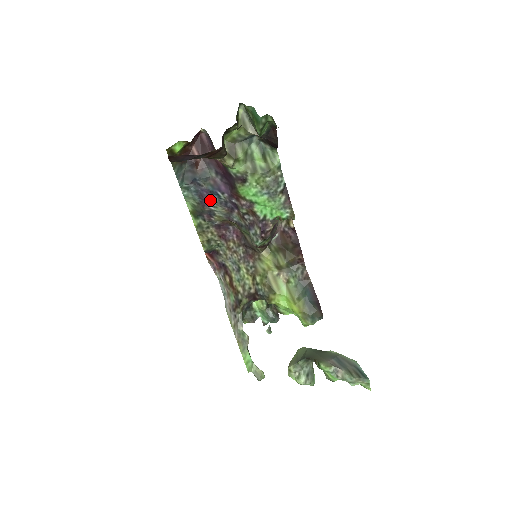
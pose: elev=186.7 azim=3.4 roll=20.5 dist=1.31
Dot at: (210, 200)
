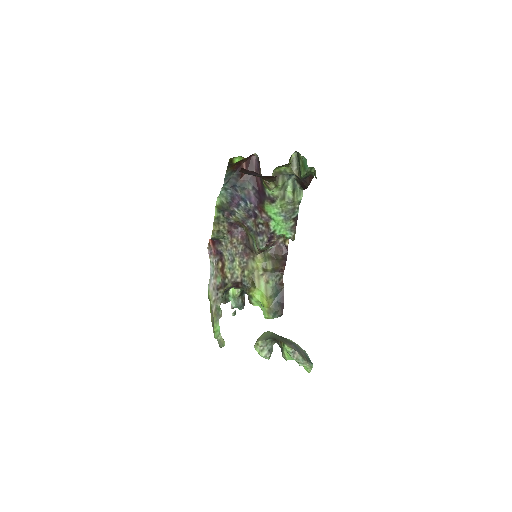
Dot at: (238, 204)
